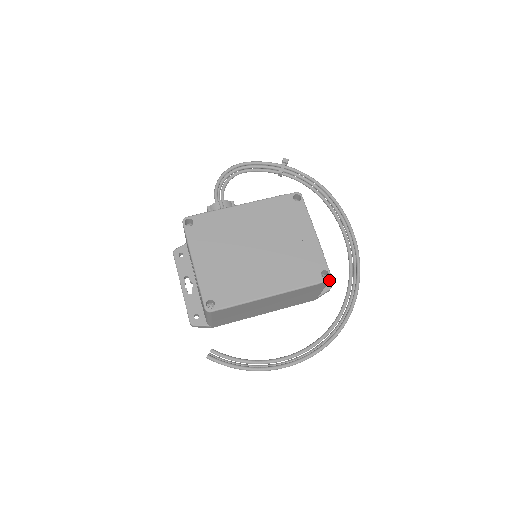
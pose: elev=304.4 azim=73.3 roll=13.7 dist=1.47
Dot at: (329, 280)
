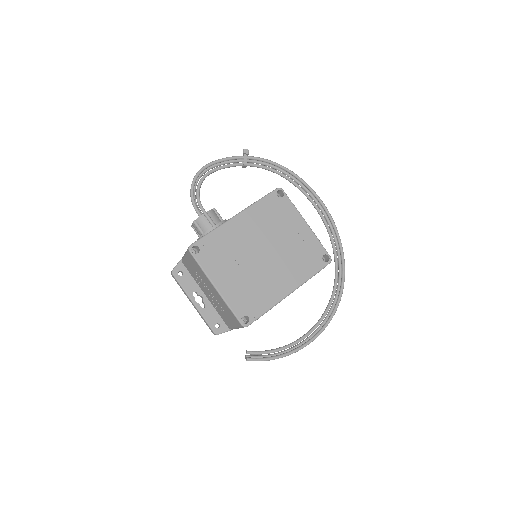
Dot at: (330, 262)
